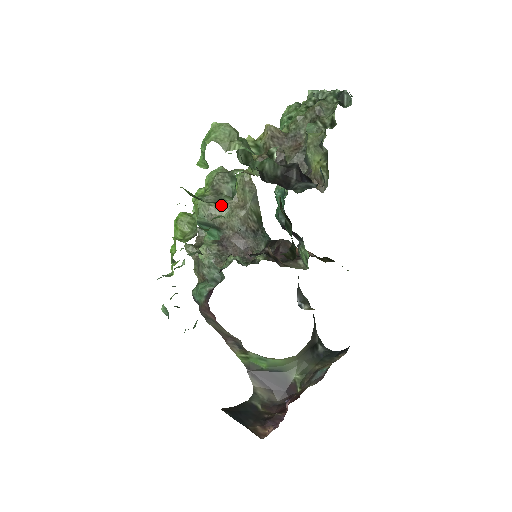
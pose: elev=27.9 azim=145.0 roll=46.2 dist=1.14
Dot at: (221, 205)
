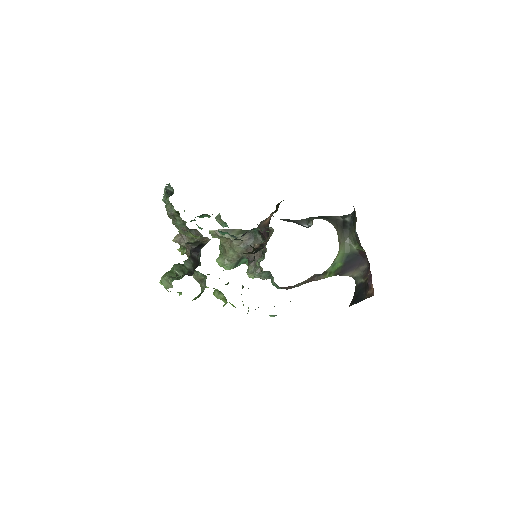
Dot at: (227, 253)
